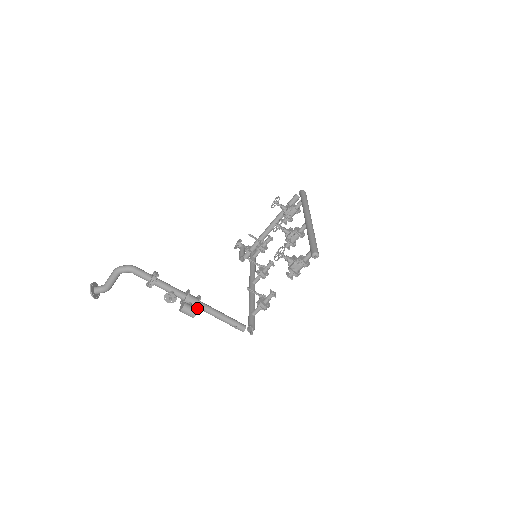
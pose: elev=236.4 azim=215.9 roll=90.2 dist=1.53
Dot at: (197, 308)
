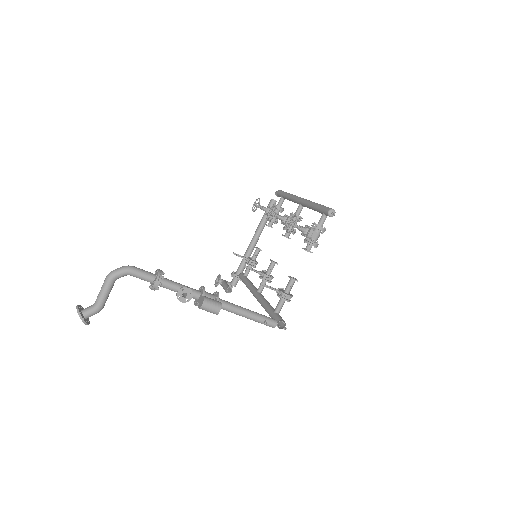
Dot at: (219, 302)
